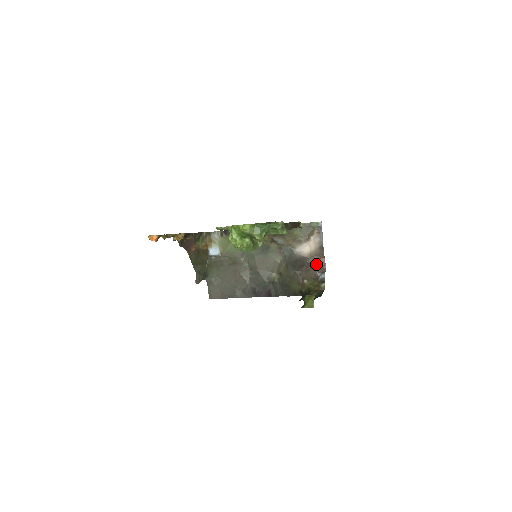
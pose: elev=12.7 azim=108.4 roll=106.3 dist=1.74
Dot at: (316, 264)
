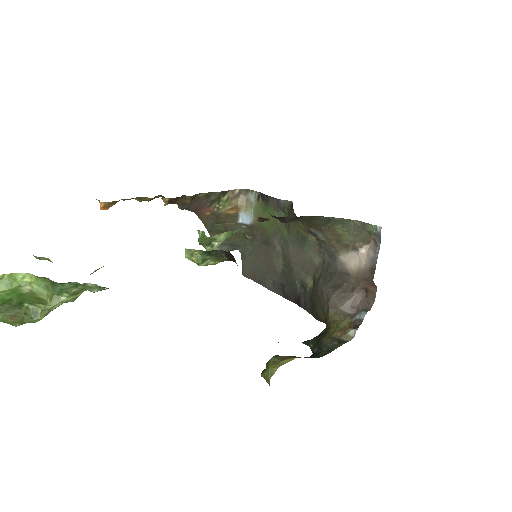
Dot at: (362, 291)
